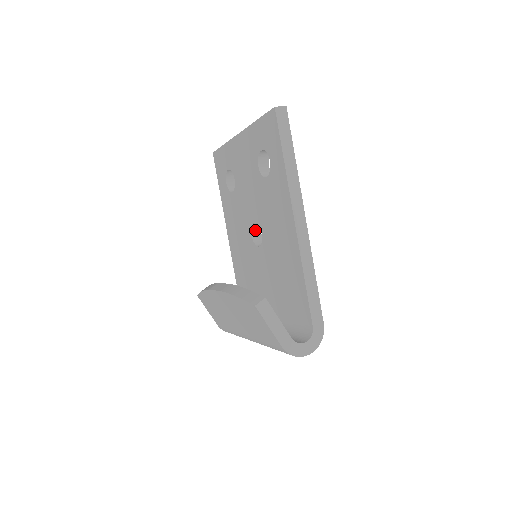
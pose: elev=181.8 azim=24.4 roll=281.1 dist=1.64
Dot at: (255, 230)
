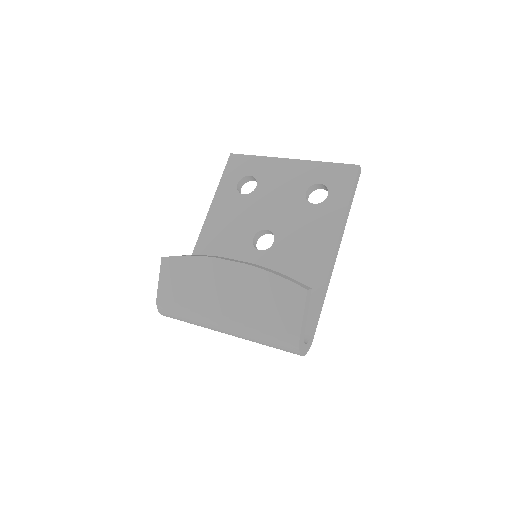
Dot at: (257, 236)
